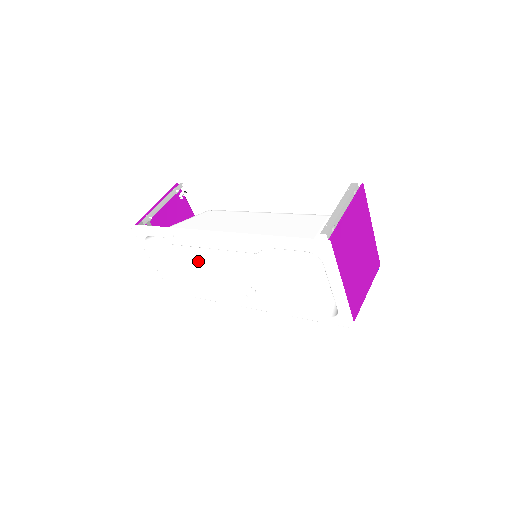
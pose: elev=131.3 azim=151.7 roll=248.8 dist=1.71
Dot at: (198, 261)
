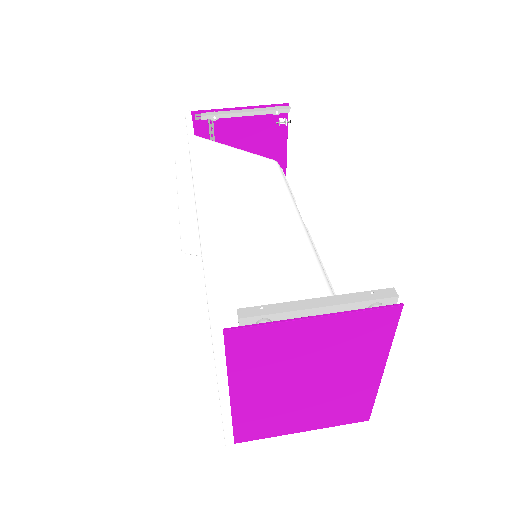
Dot at: occluded
